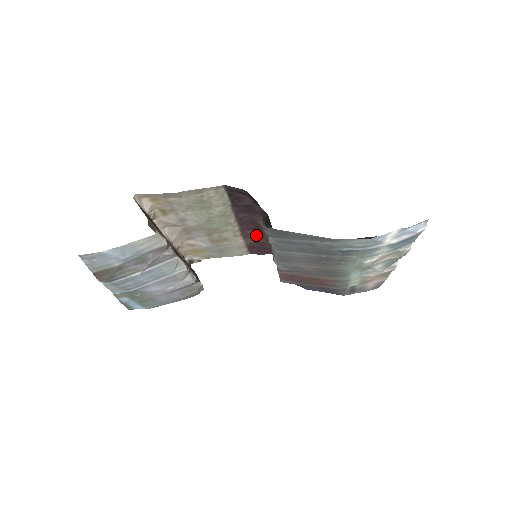
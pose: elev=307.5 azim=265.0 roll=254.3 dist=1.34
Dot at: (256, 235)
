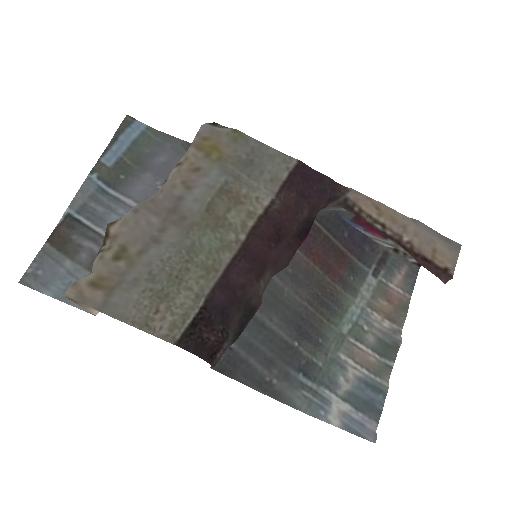
Dot at: (278, 228)
